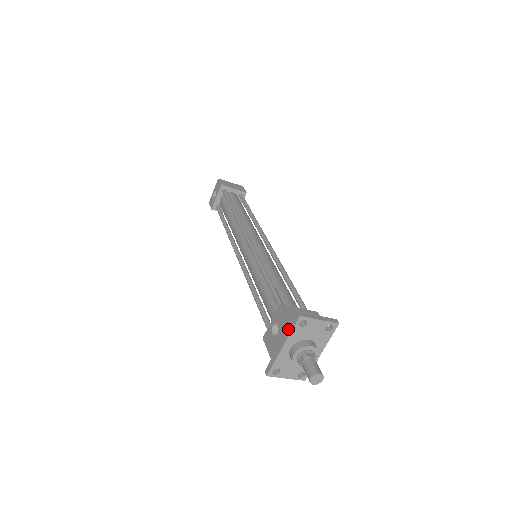
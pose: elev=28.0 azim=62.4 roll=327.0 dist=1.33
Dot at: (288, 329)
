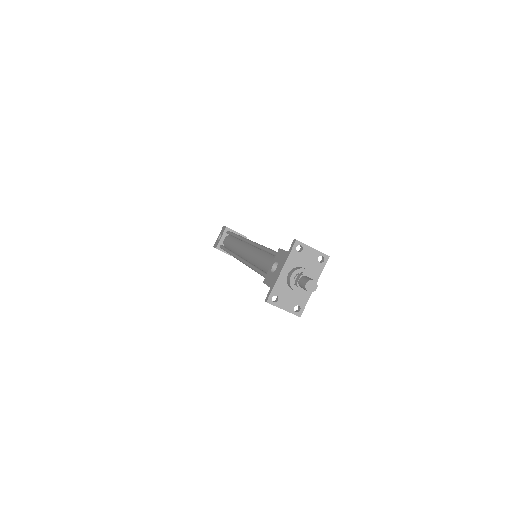
Dot at: (286, 255)
